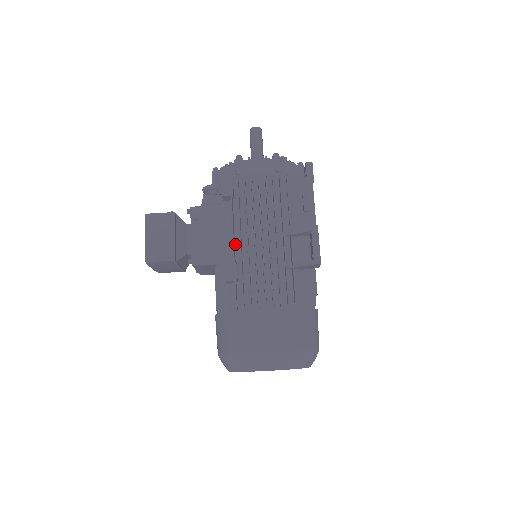
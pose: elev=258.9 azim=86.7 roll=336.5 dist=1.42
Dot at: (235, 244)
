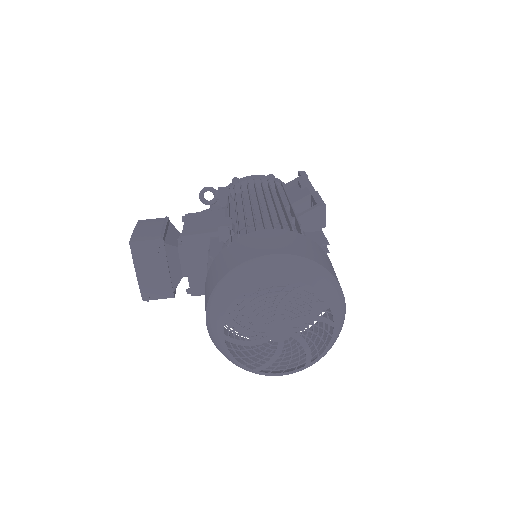
Dot at: occluded
